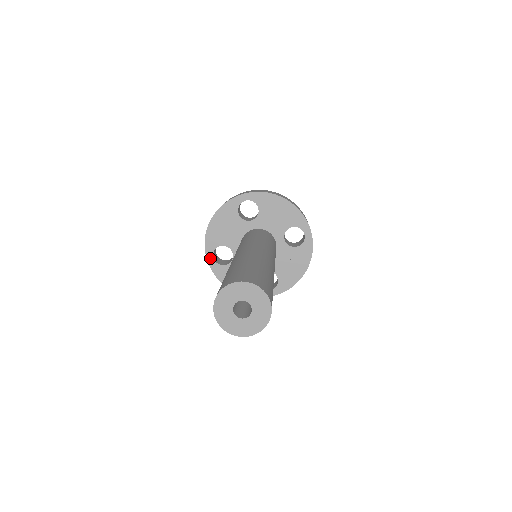
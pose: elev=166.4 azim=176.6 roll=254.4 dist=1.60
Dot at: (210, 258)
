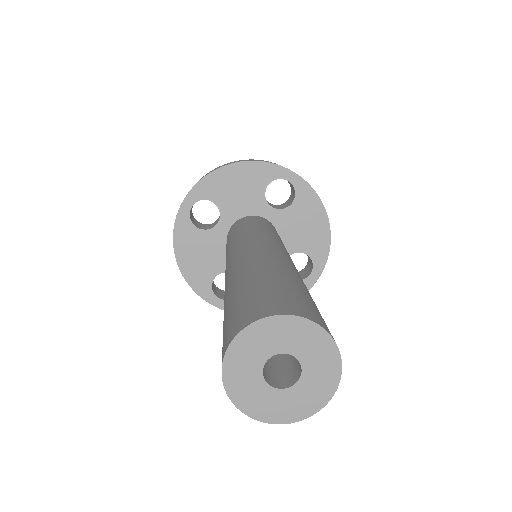
Dot at: (187, 204)
